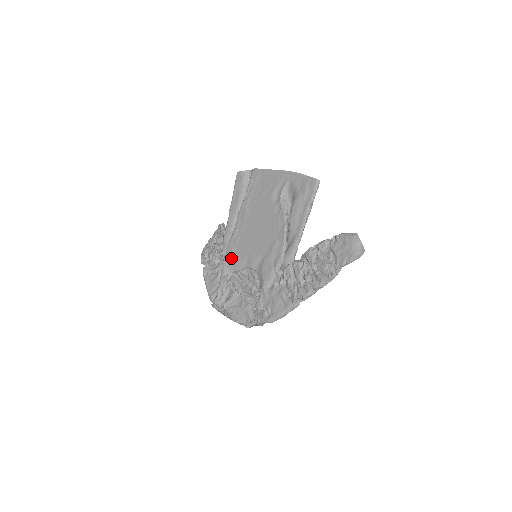
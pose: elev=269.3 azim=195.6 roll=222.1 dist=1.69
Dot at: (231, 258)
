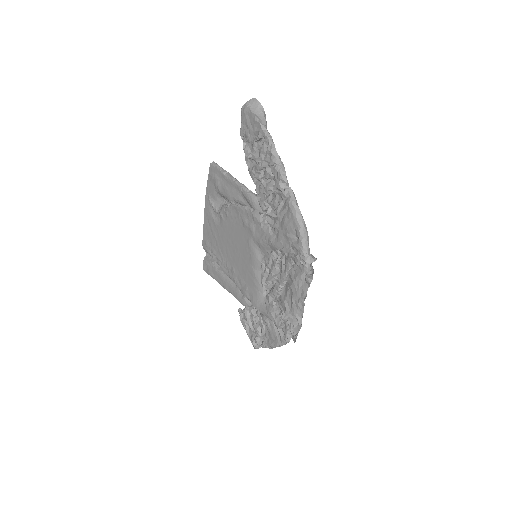
Dot at: (253, 294)
